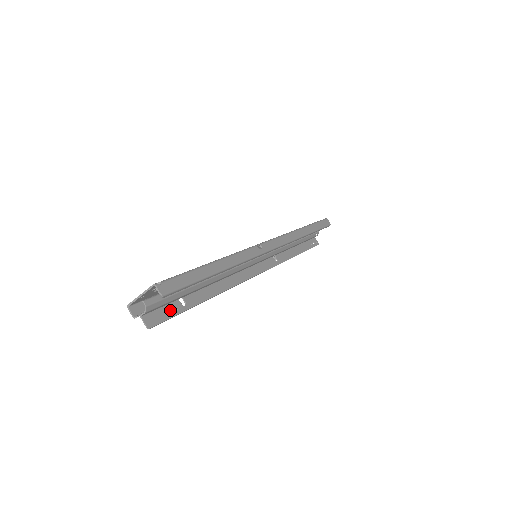
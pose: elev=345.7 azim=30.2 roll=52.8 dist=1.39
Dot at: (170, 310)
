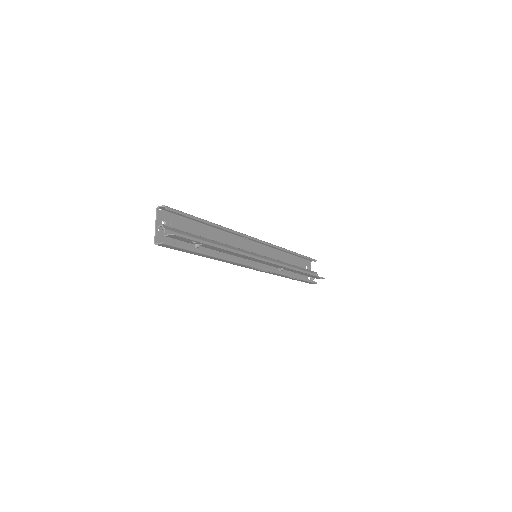
Dot at: (189, 240)
